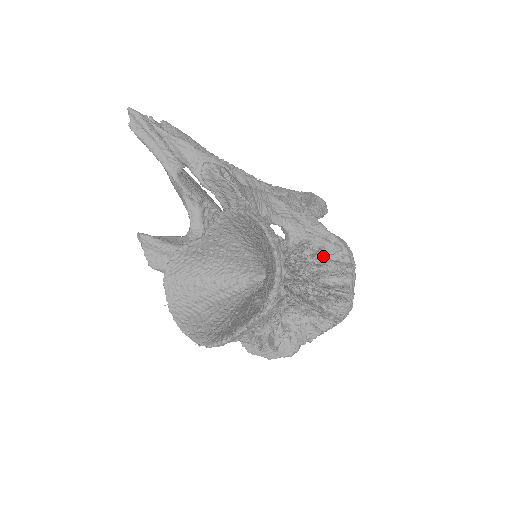
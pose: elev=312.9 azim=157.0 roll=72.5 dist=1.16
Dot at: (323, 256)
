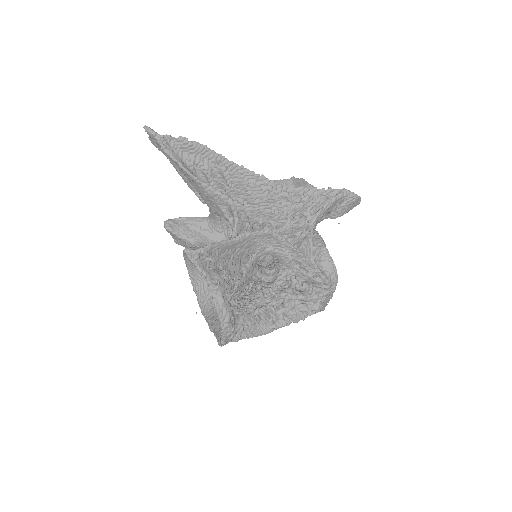
Dot at: (305, 282)
